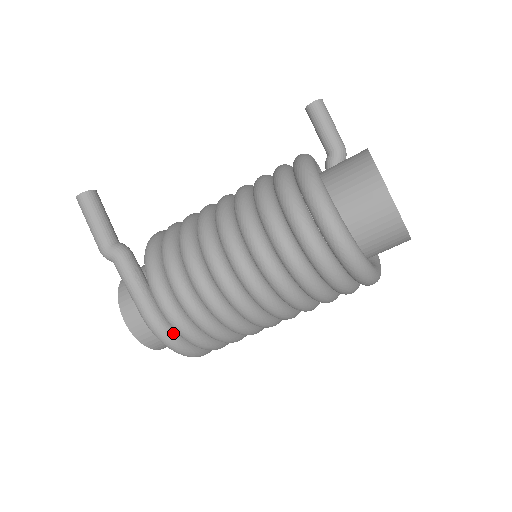
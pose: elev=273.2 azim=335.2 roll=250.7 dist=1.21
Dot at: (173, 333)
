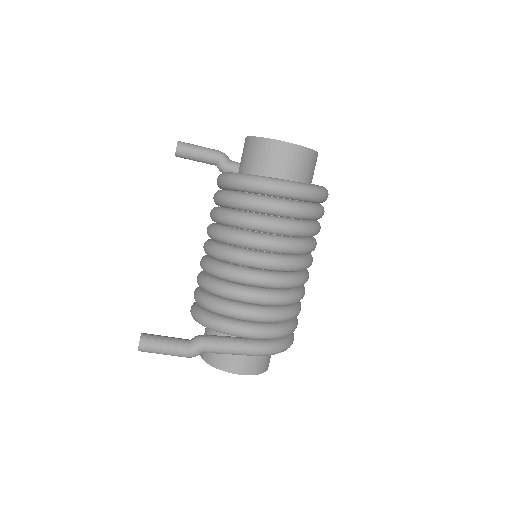
Dot at: (276, 341)
